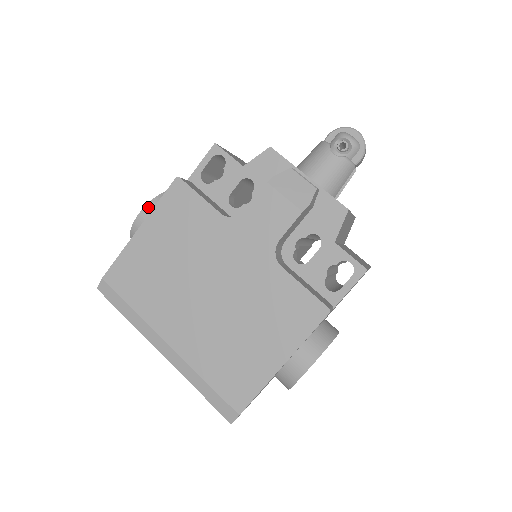
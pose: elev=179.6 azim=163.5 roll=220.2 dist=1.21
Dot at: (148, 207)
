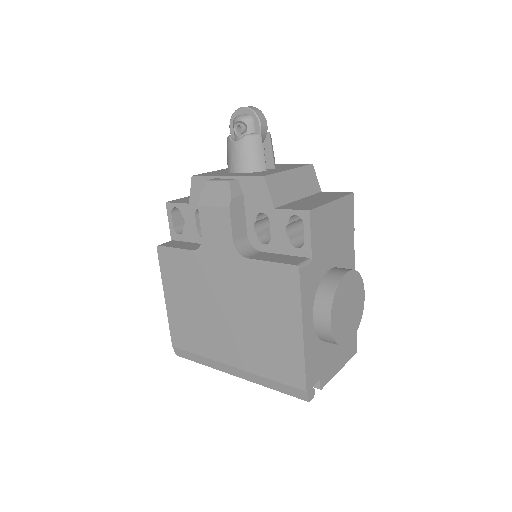
Dot at: occluded
